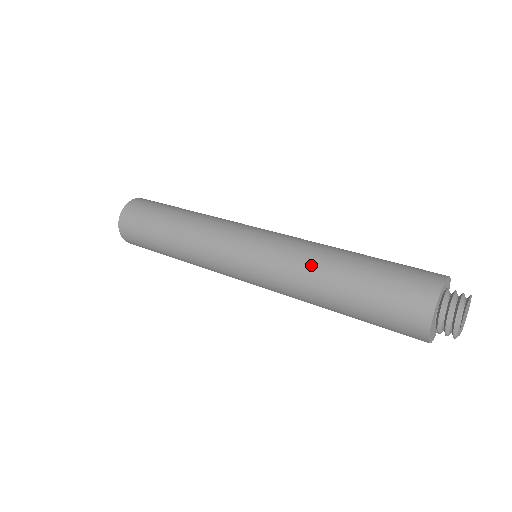
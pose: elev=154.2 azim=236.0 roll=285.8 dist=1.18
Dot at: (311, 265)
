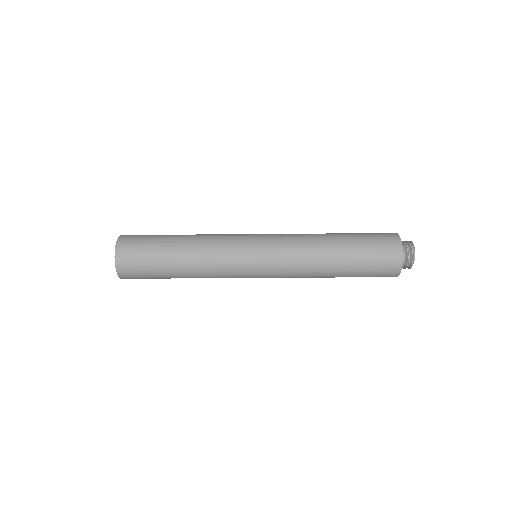
Dot at: (314, 239)
